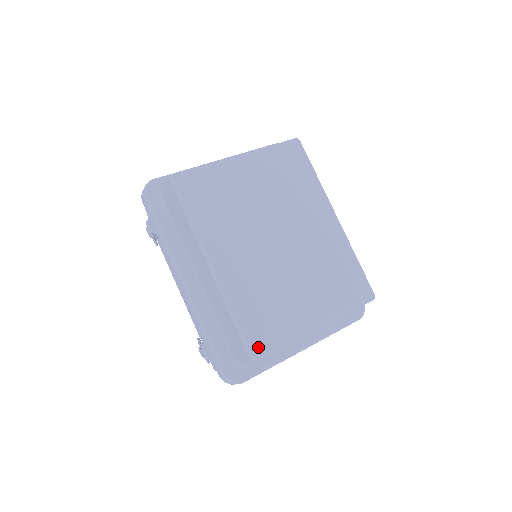
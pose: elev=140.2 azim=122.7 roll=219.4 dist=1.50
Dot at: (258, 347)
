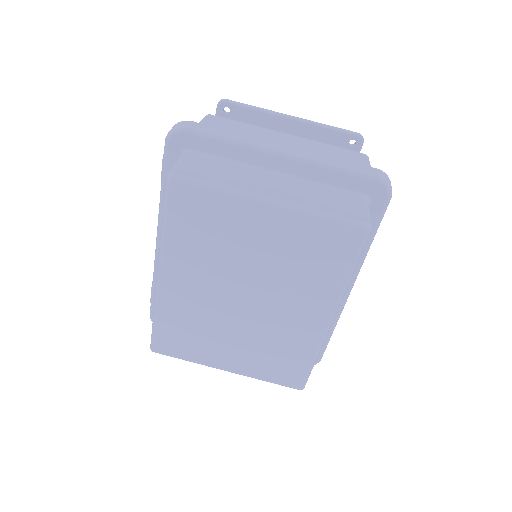
Dot at: (160, 348)
